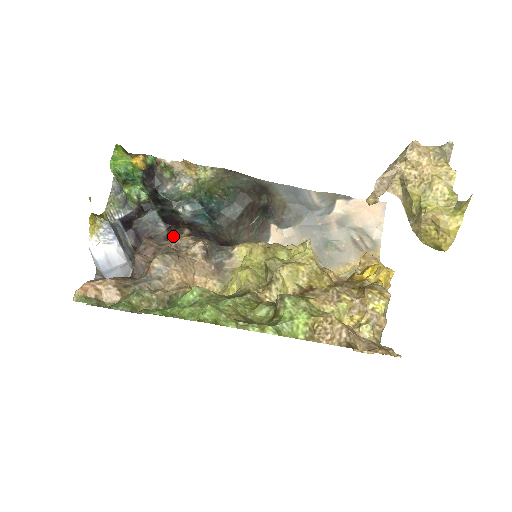
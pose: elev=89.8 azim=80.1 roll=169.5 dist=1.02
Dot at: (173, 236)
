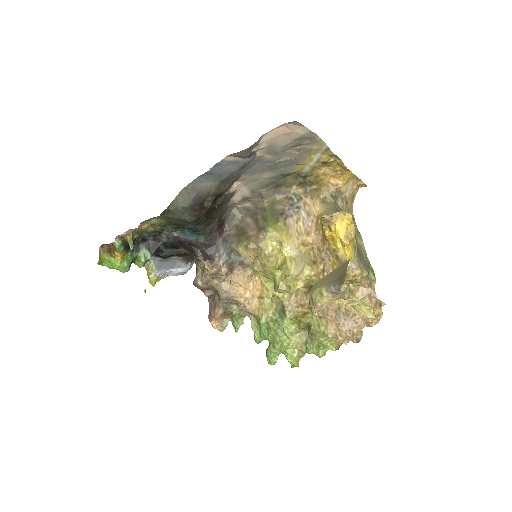
Dot at: (198, 264)
